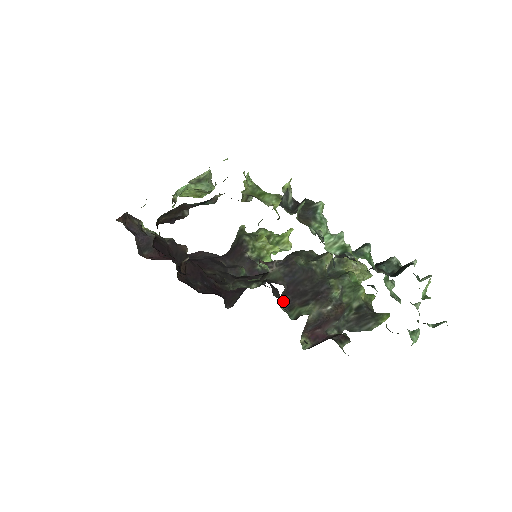
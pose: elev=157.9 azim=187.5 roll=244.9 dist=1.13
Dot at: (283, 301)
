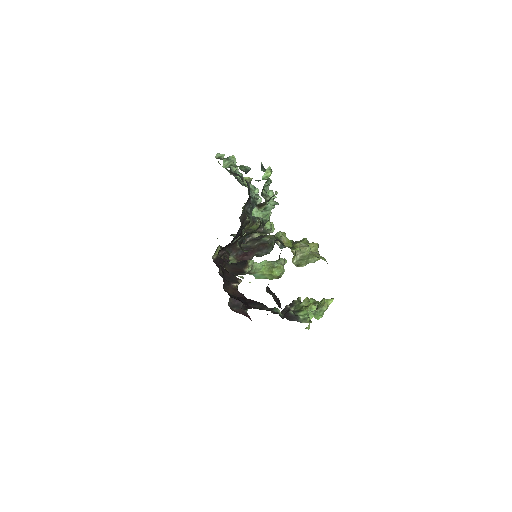
Dot at: occluded
